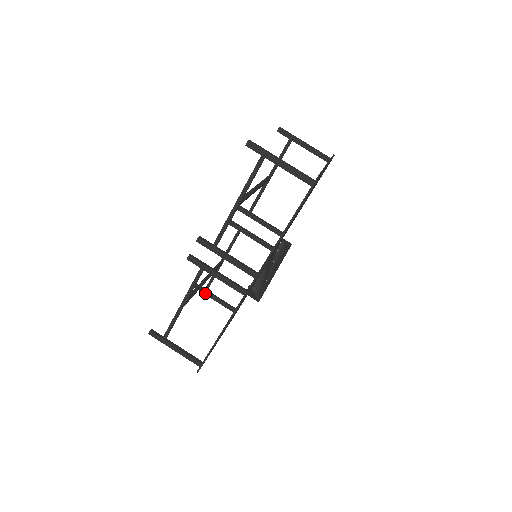
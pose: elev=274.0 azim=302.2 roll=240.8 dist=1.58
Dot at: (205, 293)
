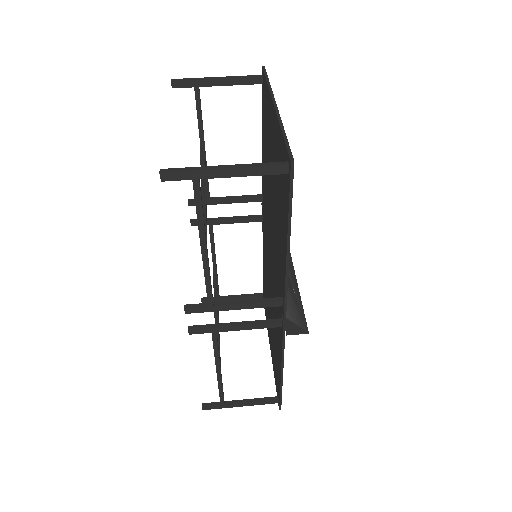
Dot at: (219, 301)
